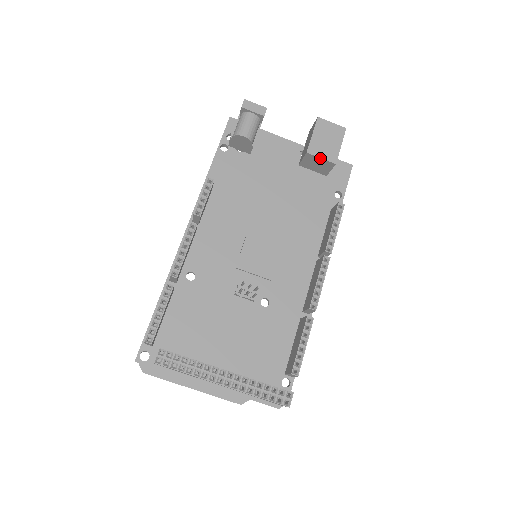
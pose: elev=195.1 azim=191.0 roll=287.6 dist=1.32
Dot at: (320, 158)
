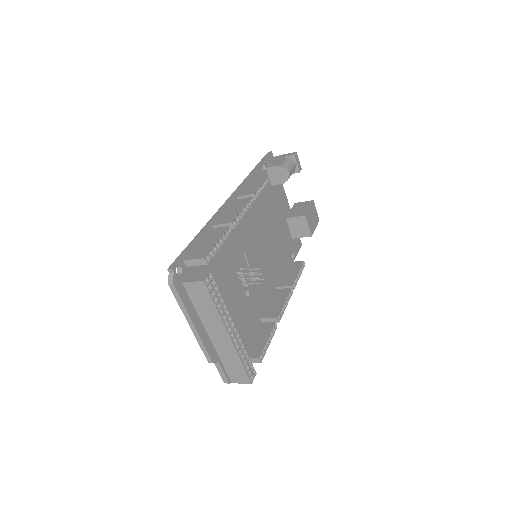
Dot at: (308, 225)
